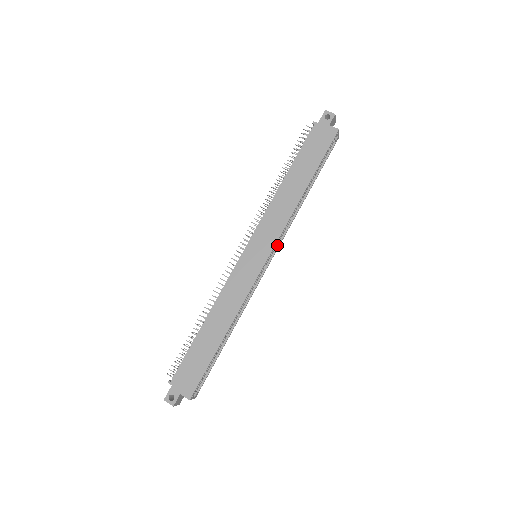
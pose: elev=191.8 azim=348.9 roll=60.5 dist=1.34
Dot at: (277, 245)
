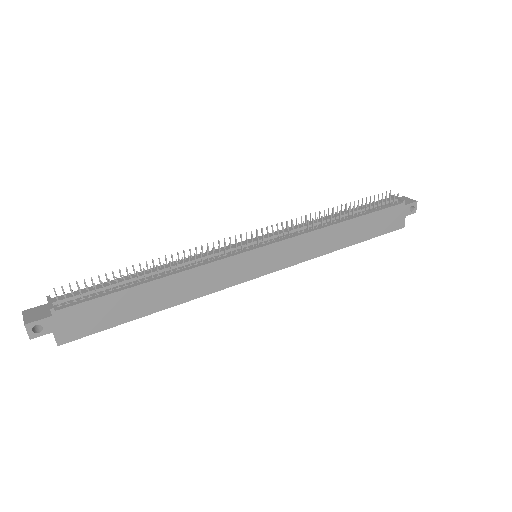
Dot at: occluded
